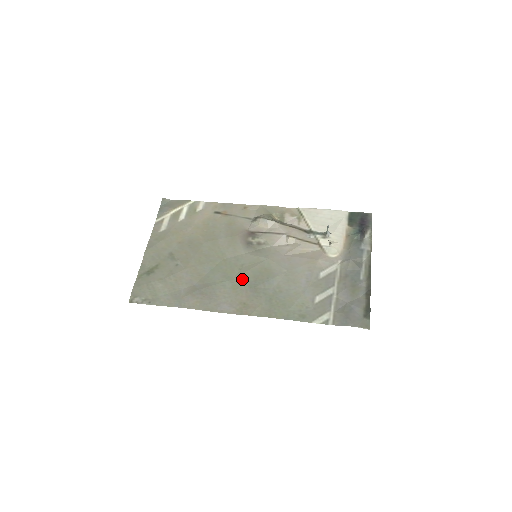
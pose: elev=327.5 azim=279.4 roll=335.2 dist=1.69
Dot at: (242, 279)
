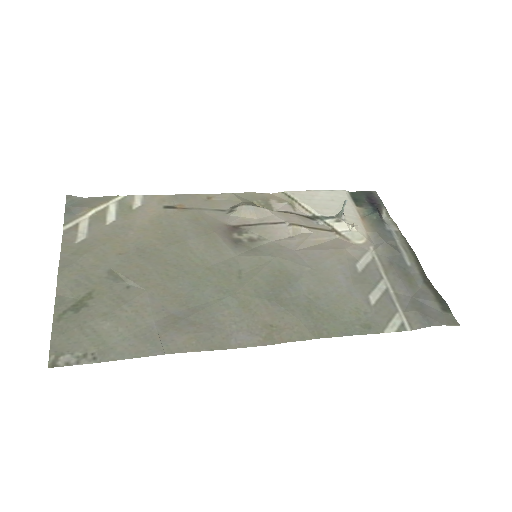
Dot at: (251, 290)
